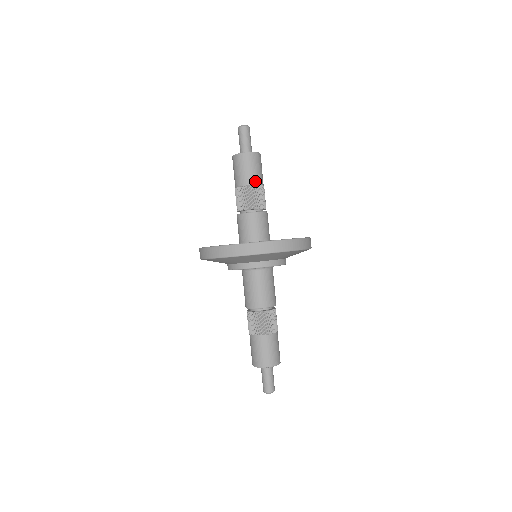
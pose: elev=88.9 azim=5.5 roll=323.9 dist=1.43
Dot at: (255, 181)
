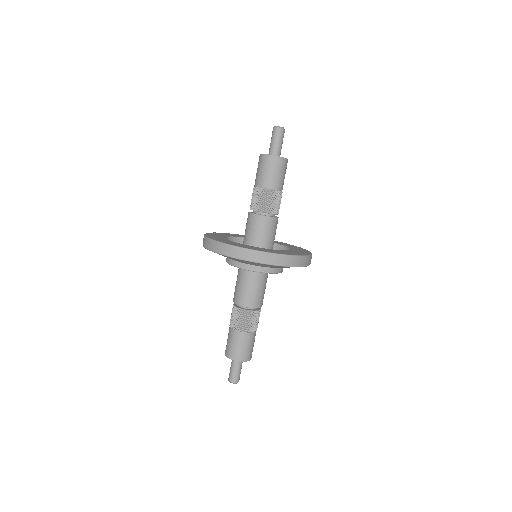
Dot at: (280, 187)
